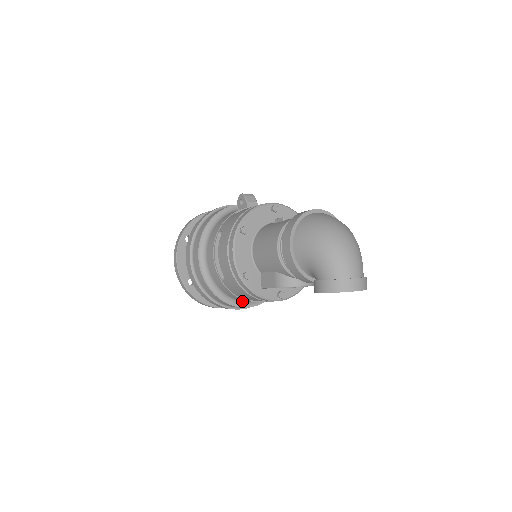
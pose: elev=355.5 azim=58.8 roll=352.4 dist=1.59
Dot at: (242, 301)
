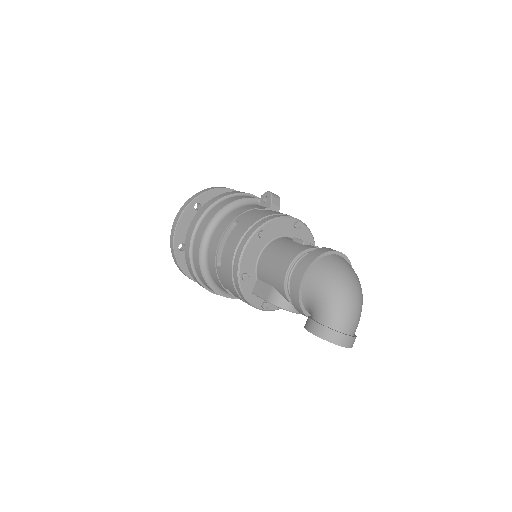
Dot at: (223, 290)
